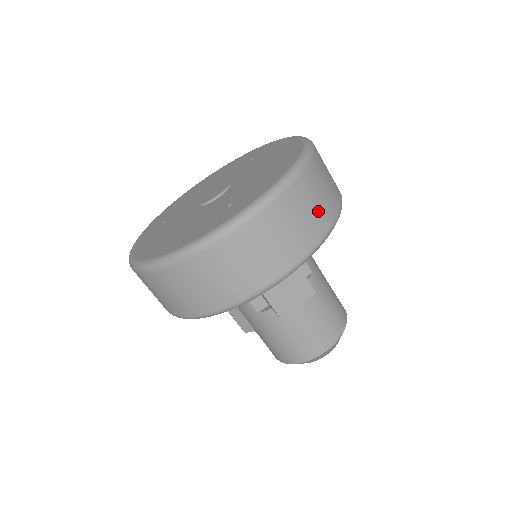
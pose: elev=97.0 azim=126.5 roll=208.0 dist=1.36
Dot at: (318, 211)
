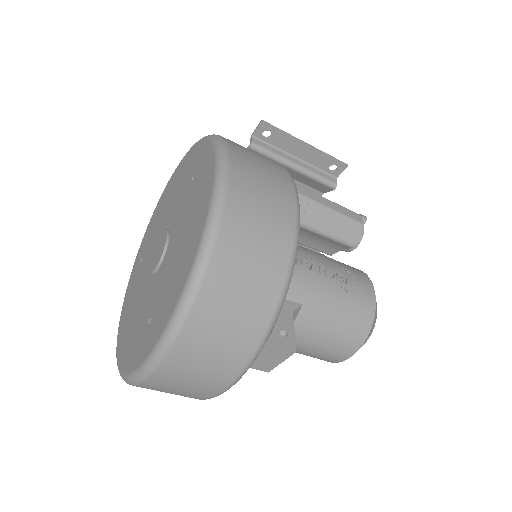
Dot at: (238, 327)
